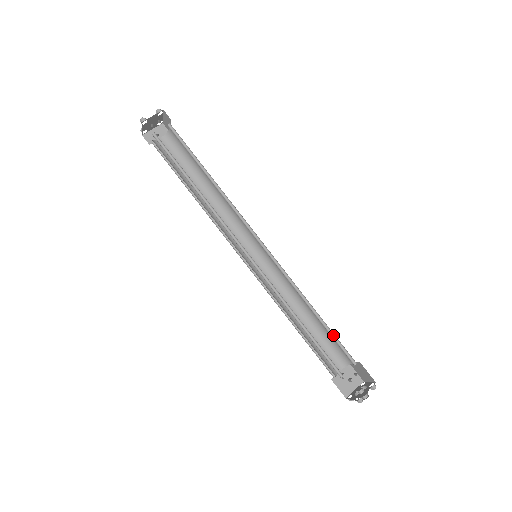
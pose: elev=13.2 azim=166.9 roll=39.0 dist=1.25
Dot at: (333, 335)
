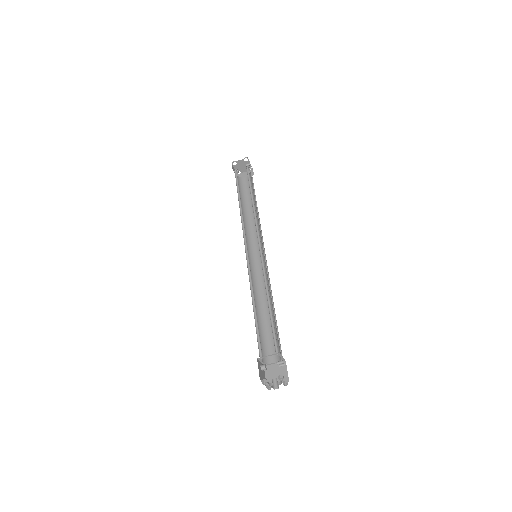
Dot at: (276, 332)
